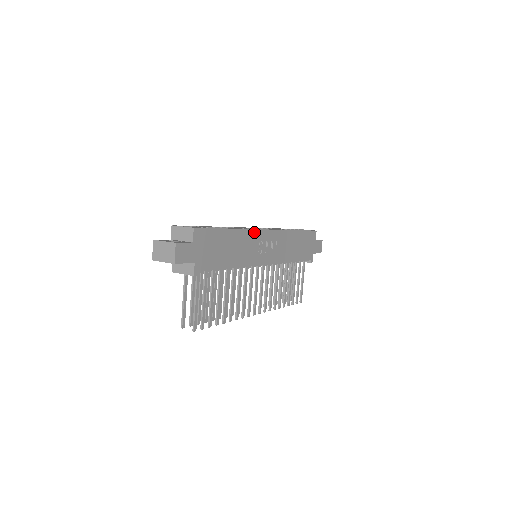
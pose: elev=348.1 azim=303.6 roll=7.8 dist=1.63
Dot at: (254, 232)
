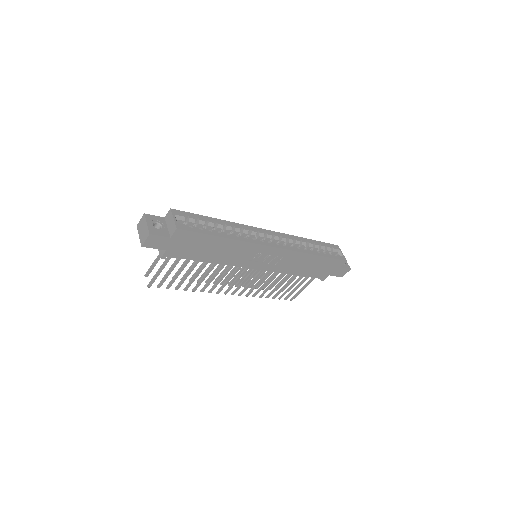
Dot at: (255, 245)
